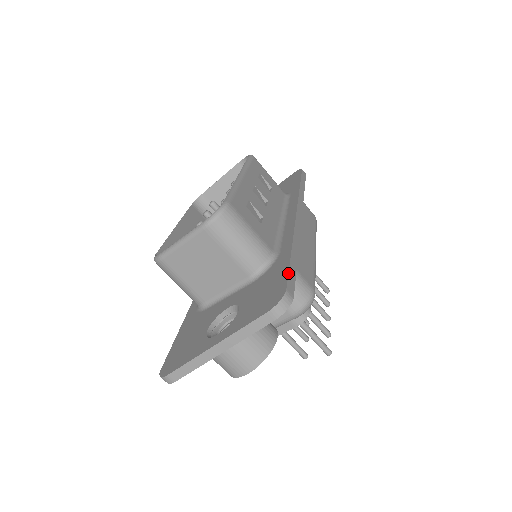
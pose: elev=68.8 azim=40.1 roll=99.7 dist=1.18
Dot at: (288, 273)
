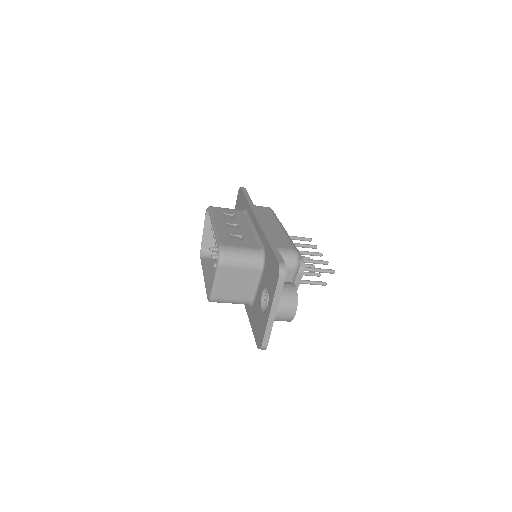
Dot at: (274, 254)
